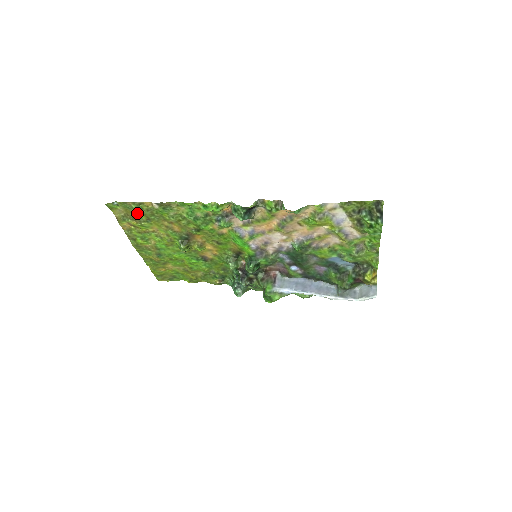
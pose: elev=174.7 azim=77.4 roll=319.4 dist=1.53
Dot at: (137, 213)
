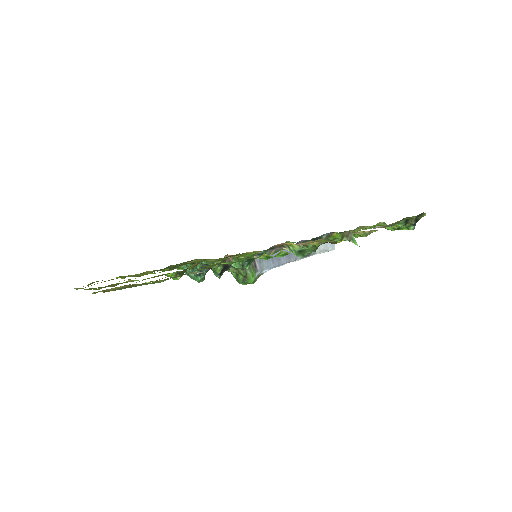
Dot at: occluded
